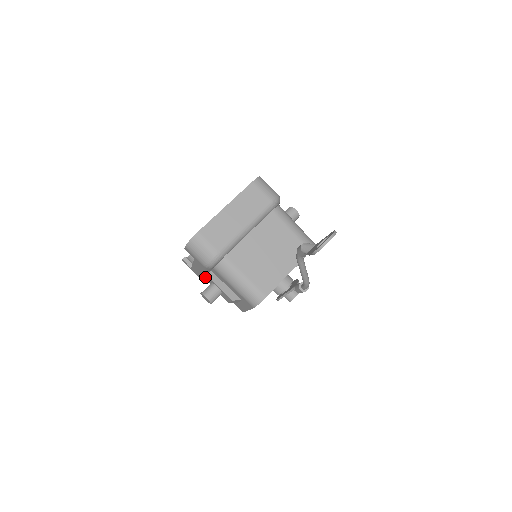
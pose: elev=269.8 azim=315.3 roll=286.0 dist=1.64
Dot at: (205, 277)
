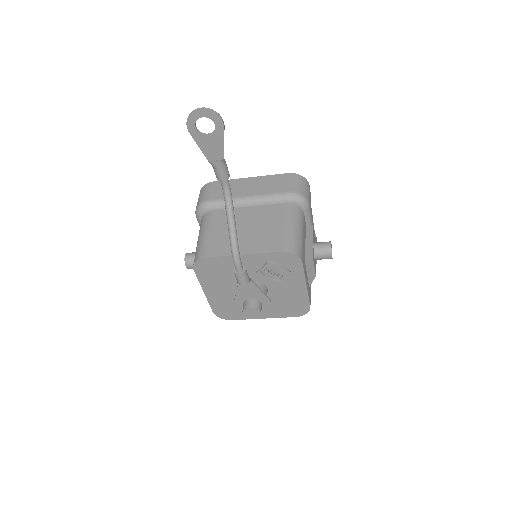
Dot at: occluded
